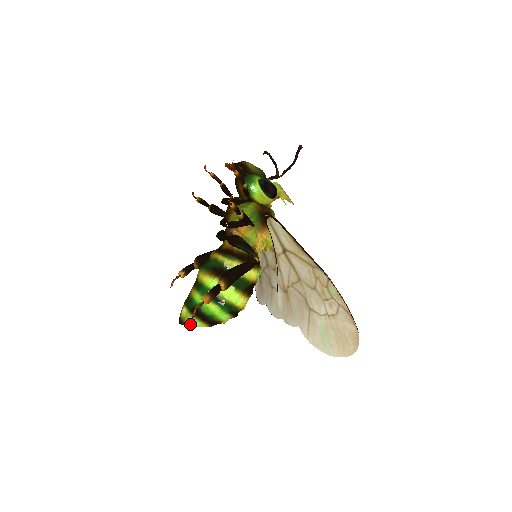
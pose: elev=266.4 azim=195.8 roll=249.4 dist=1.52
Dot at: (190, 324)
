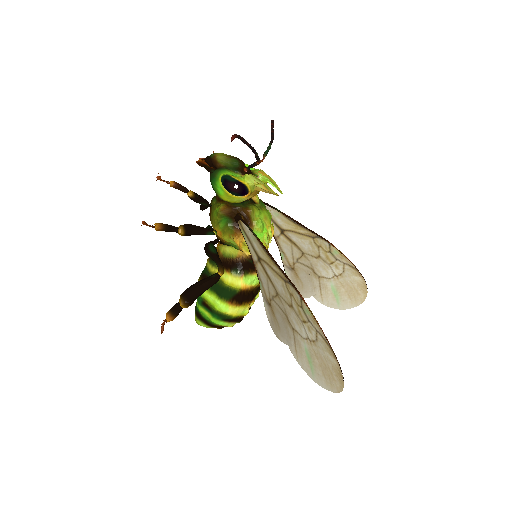
Dot at: (200, 325)
